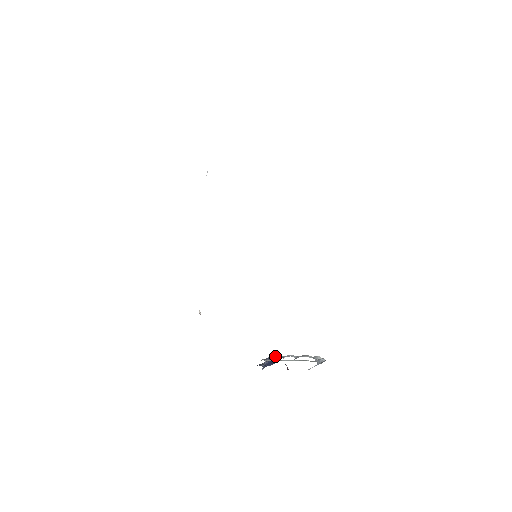
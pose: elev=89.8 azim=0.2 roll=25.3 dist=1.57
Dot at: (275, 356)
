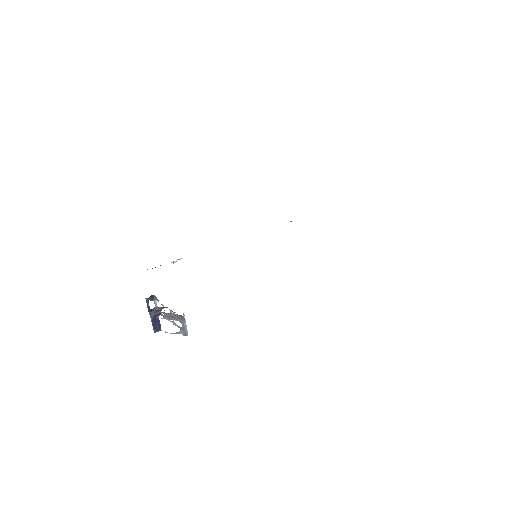
Dot at: occluded
